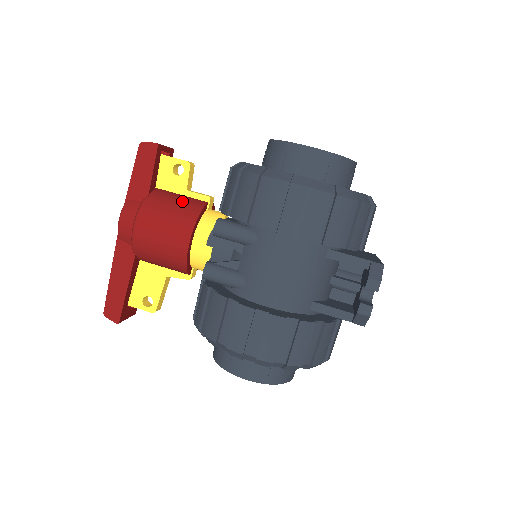
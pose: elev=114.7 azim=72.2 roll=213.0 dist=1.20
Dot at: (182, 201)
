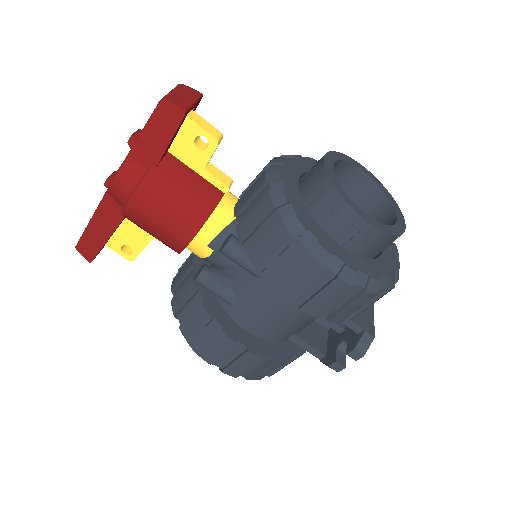
Dot at: (195, 187)
